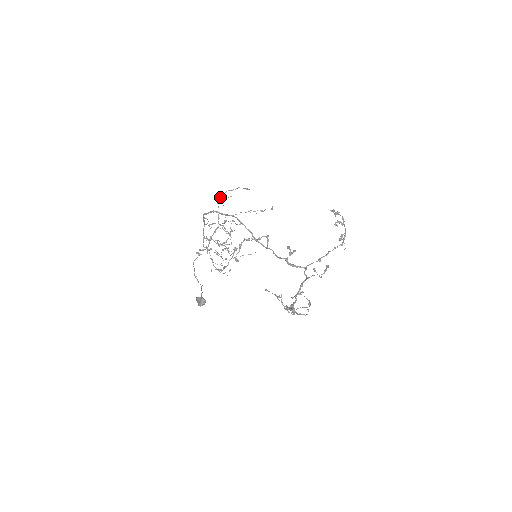
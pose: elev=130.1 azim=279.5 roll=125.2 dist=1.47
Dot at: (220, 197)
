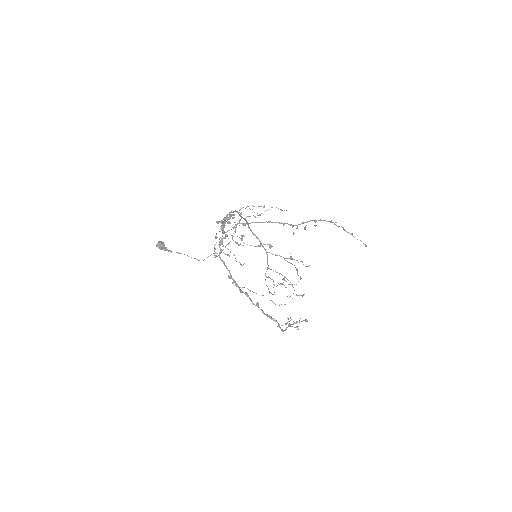
Dot at: (260, 215)
